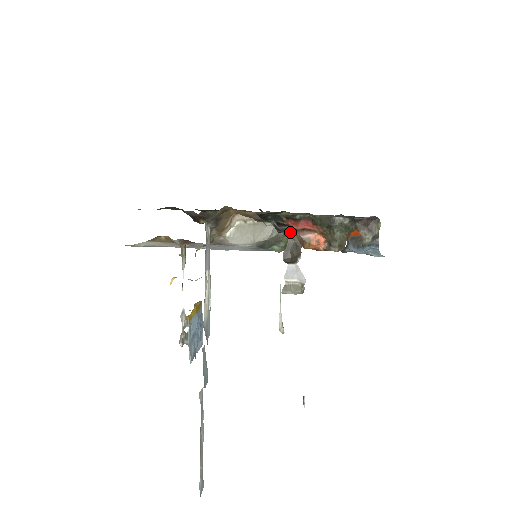
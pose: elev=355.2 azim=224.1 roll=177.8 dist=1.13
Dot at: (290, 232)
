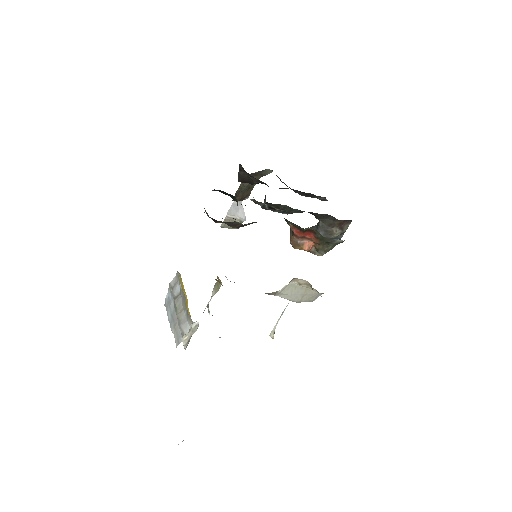
Dot at: occluded
